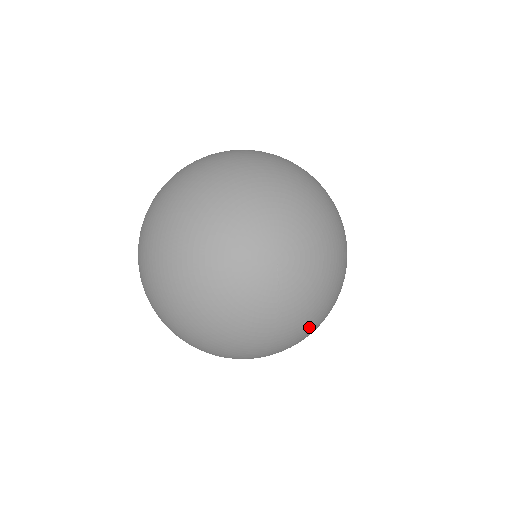
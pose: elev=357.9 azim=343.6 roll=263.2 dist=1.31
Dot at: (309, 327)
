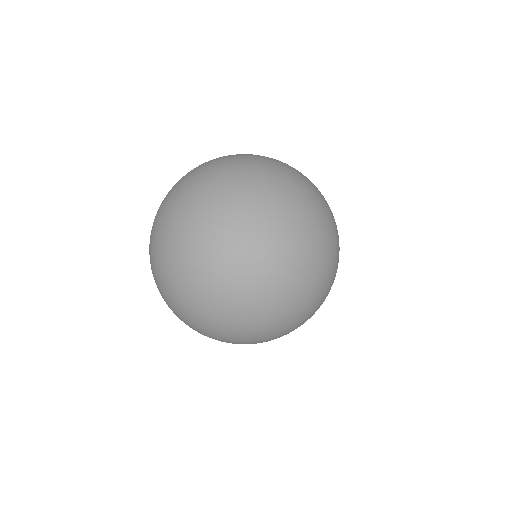
Dot at: (335, 254)
